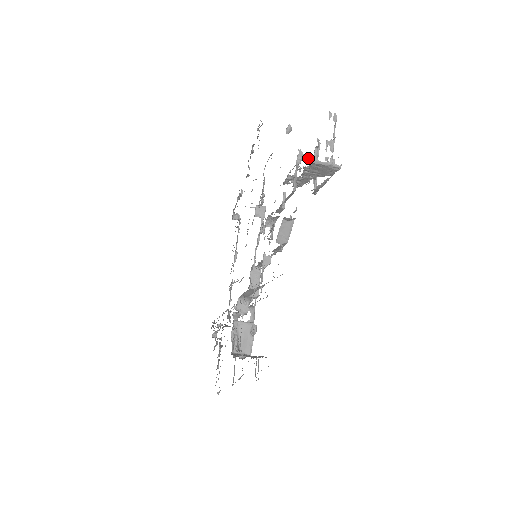
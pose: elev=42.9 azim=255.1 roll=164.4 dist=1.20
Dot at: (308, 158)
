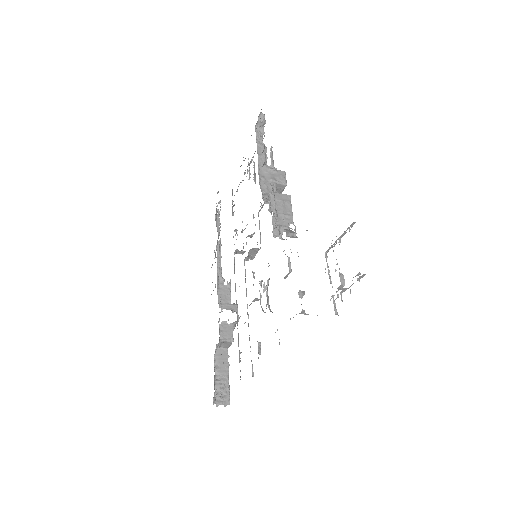
Dot at: occluded
